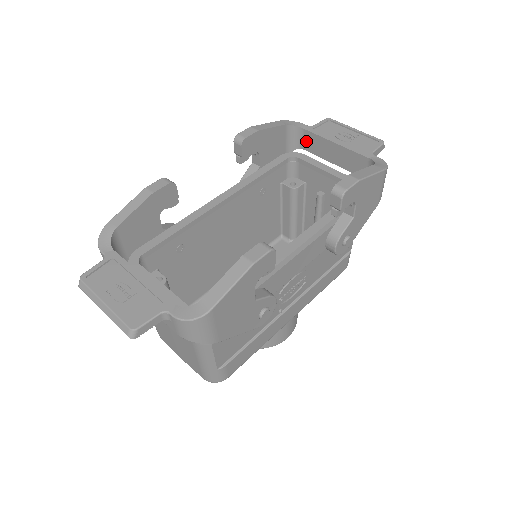
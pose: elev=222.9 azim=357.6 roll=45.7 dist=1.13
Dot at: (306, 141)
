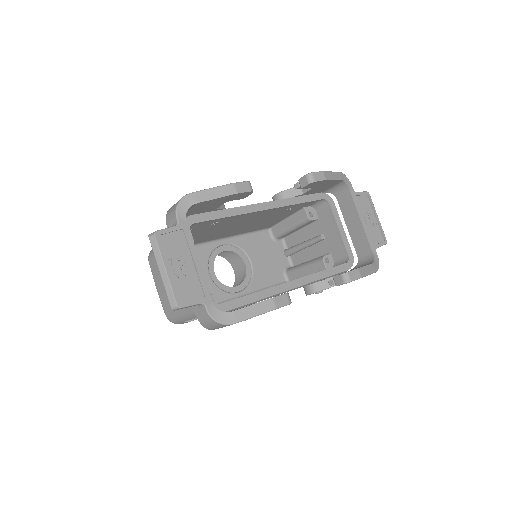
Dot at: (344, 198)
